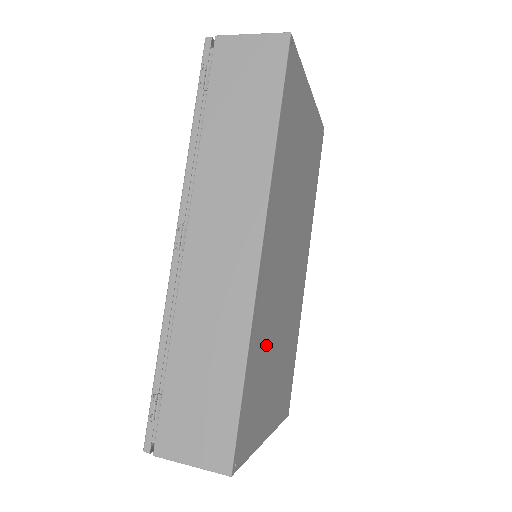
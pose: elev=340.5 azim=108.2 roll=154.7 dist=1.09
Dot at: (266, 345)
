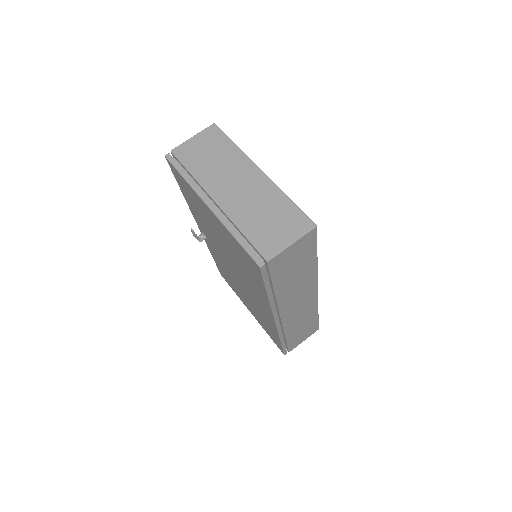
Dot at: occluded
